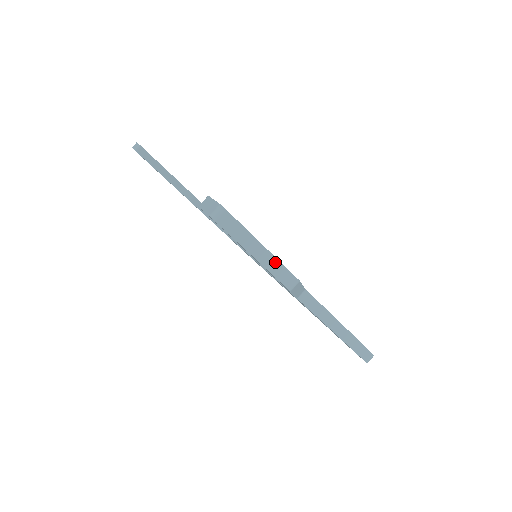
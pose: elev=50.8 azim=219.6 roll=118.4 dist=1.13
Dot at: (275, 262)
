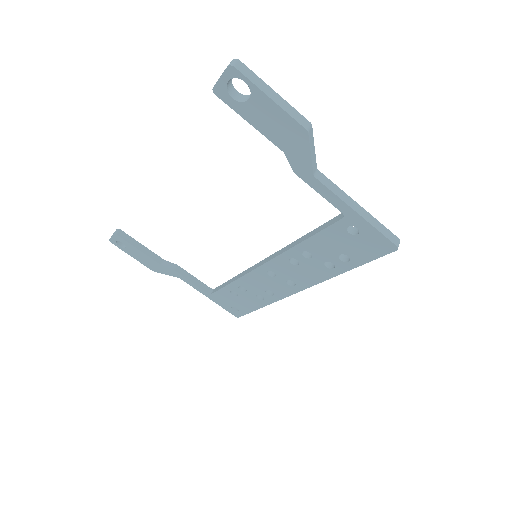
Dot at: (287, 105)
